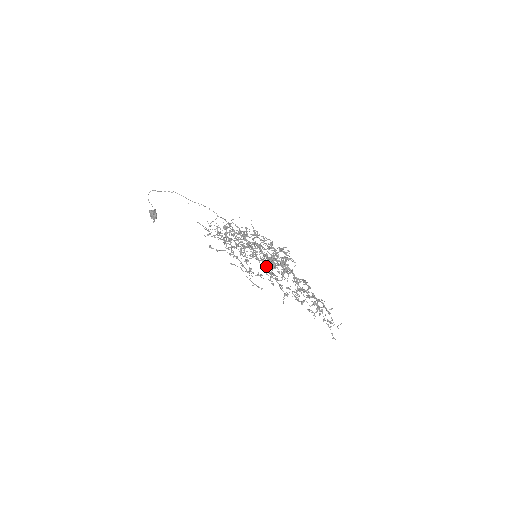
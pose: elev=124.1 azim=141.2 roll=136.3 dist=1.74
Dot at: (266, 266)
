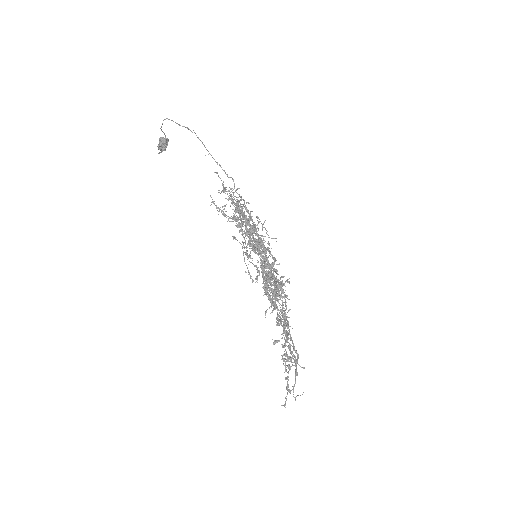
Dot at: occluded
